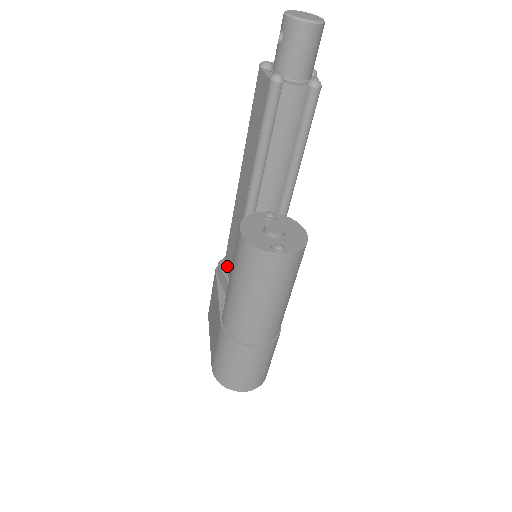
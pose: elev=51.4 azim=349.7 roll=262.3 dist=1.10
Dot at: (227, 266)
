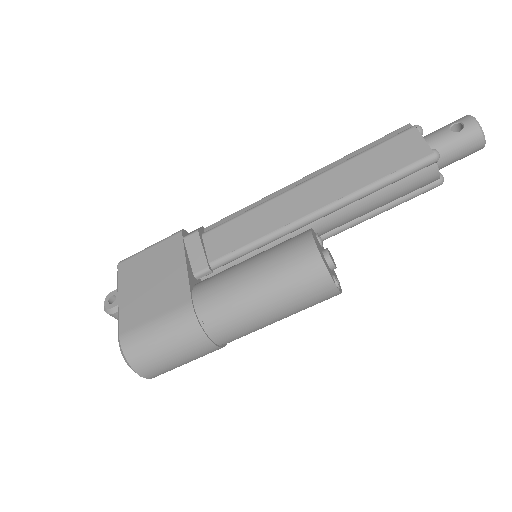
Dot at: (211, 242)
